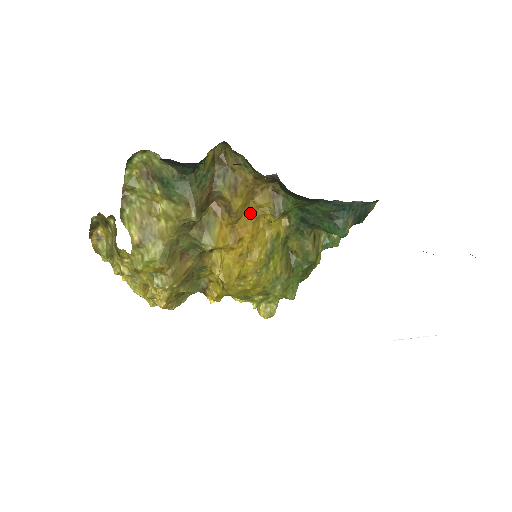
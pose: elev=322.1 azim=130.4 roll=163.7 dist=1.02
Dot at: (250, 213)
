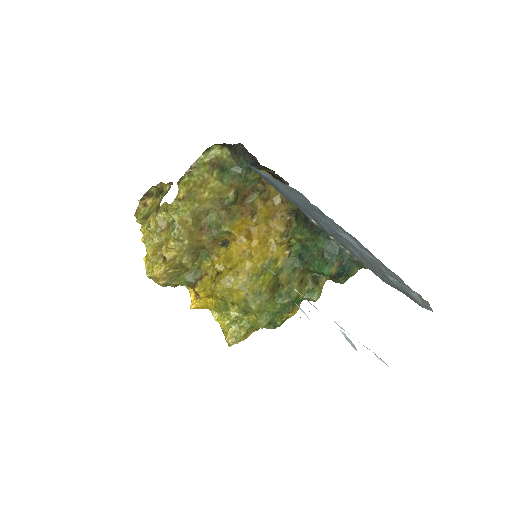
Dot at: (266, 227)
